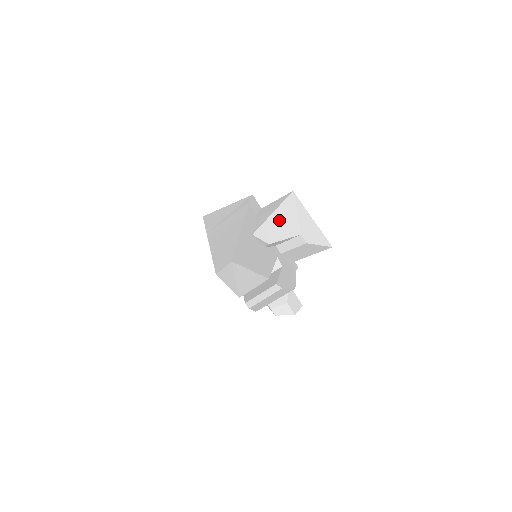
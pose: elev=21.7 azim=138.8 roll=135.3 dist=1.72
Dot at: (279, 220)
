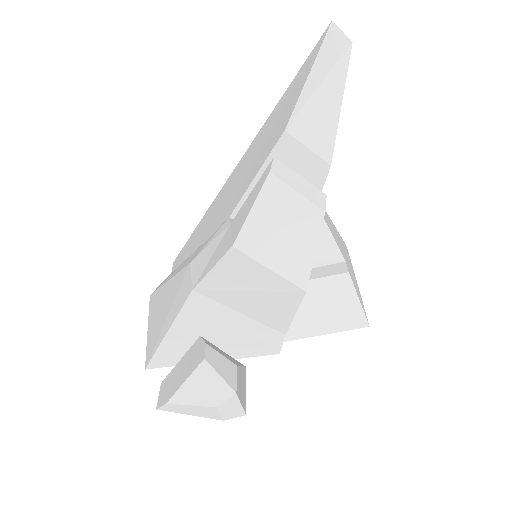
Dot at: (331, 224)
